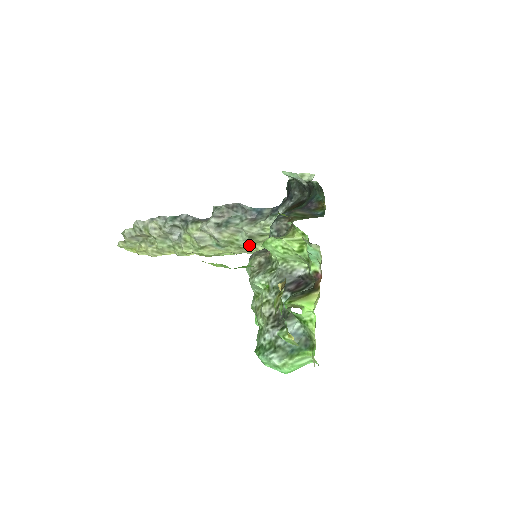
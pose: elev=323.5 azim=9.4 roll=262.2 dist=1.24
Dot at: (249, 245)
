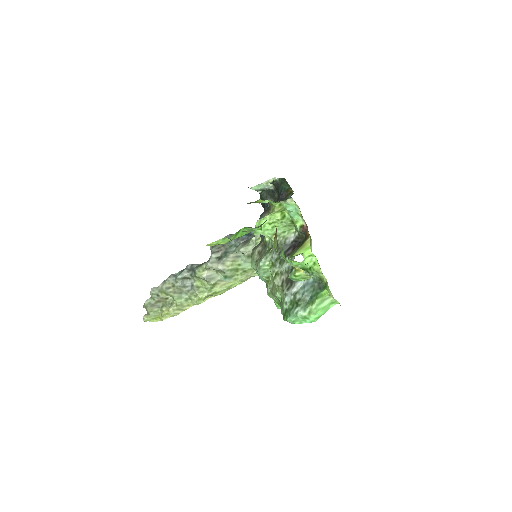
Dot at: occluded
